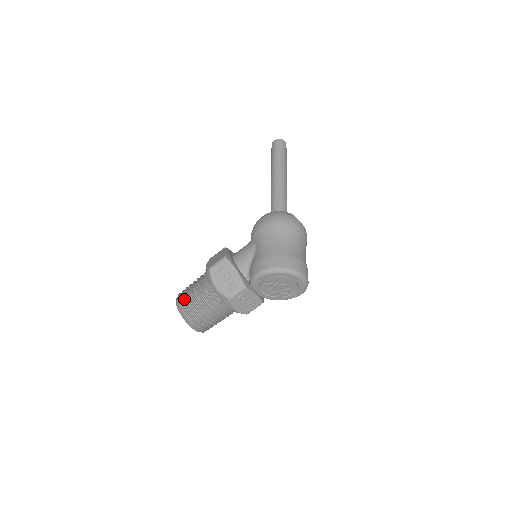
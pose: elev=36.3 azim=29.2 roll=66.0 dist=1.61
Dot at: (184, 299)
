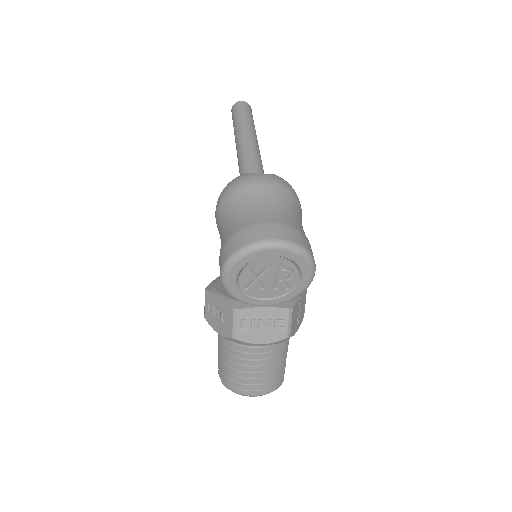
Dot at: (219, 367)
